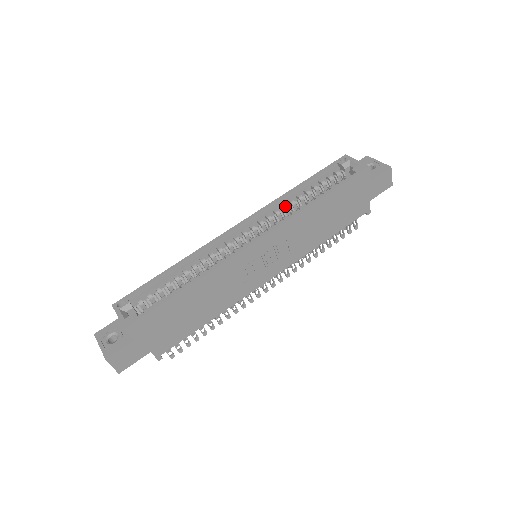
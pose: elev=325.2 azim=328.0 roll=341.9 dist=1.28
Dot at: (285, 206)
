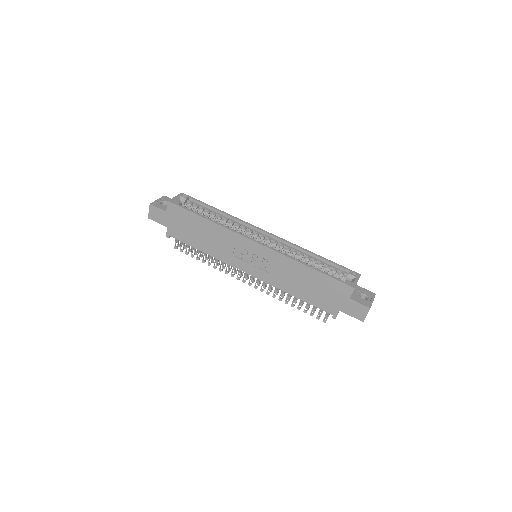
Dot at: (295, 252)
